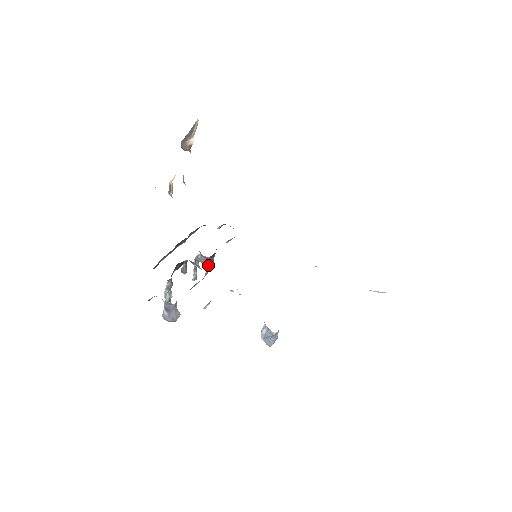
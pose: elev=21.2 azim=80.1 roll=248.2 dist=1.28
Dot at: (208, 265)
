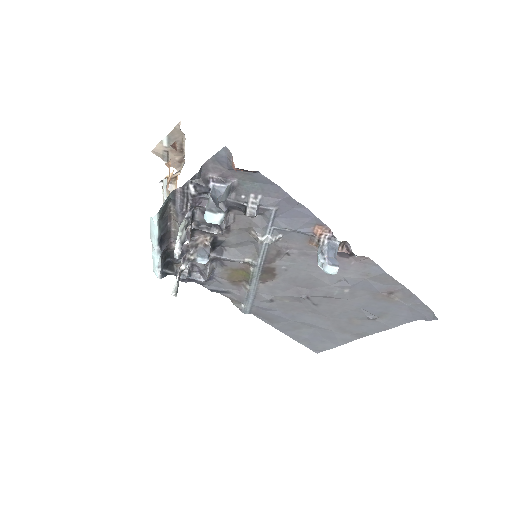
Dot at: (206, 255)
